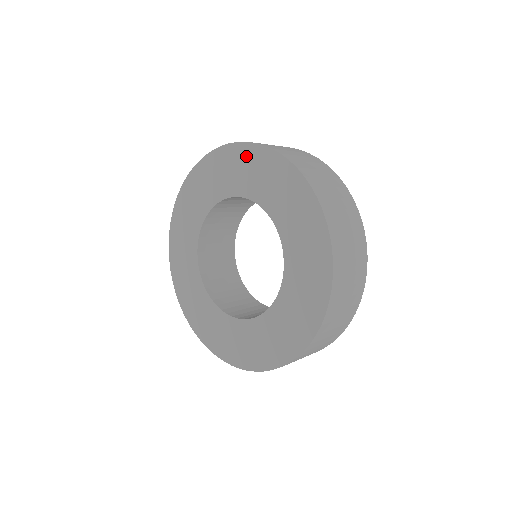
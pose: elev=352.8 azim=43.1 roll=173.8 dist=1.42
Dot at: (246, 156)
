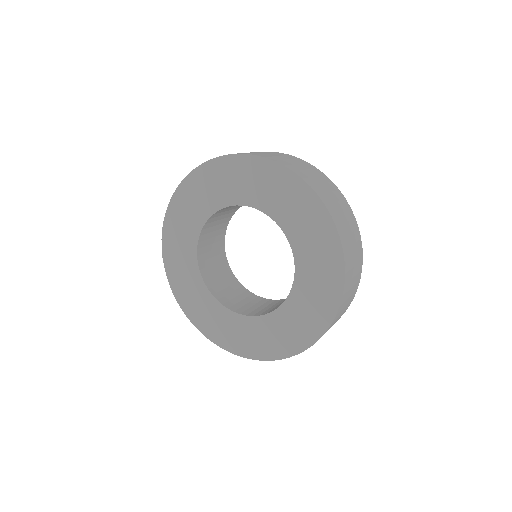
Dot at: (272, 175)
